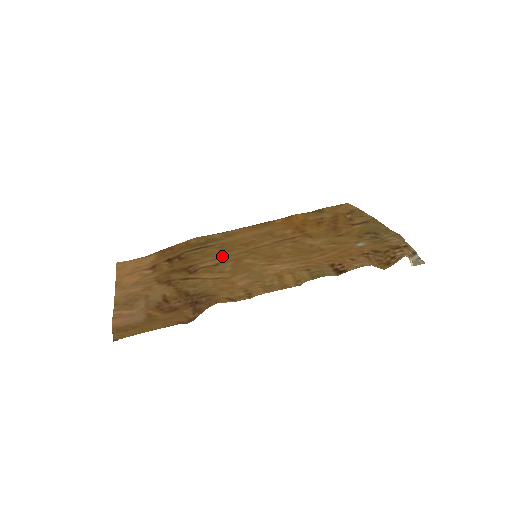
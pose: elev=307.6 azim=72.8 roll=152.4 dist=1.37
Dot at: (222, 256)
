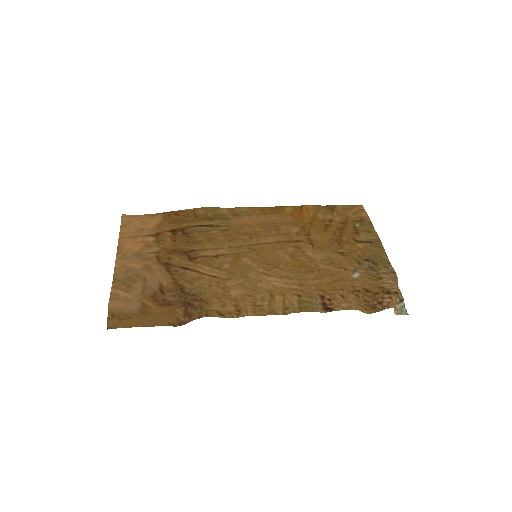
Dot at: (224, 245)
